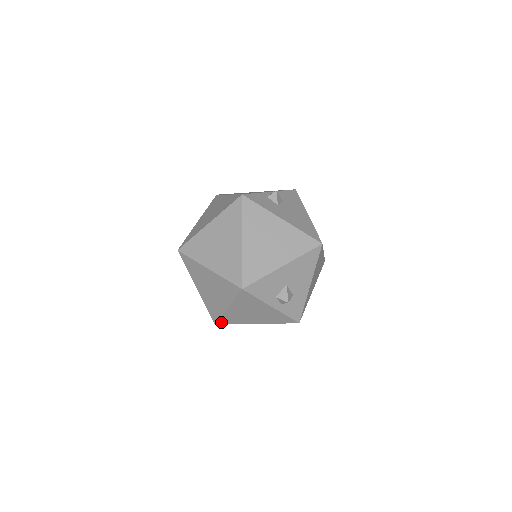
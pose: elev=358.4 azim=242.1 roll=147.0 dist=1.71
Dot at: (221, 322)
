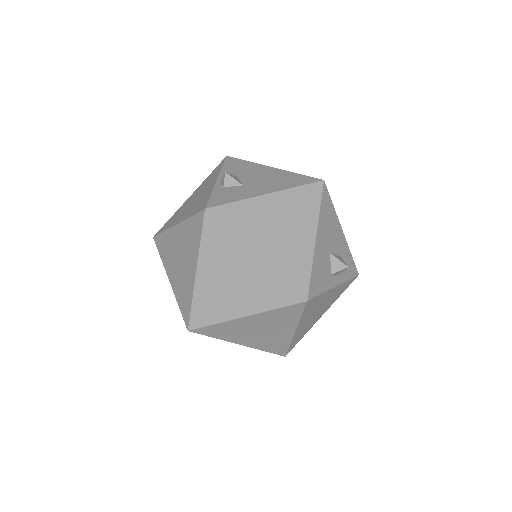
Dot at: (290, 349)
